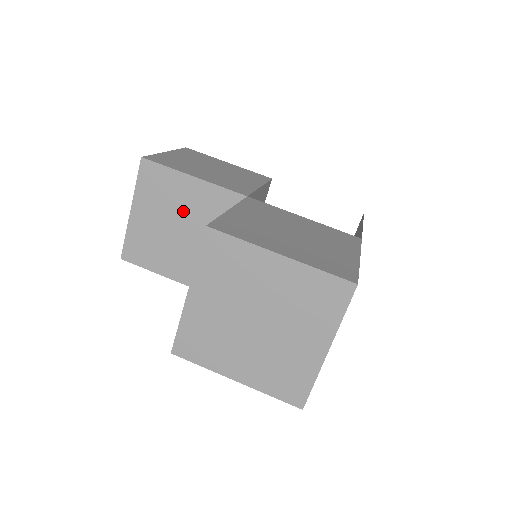
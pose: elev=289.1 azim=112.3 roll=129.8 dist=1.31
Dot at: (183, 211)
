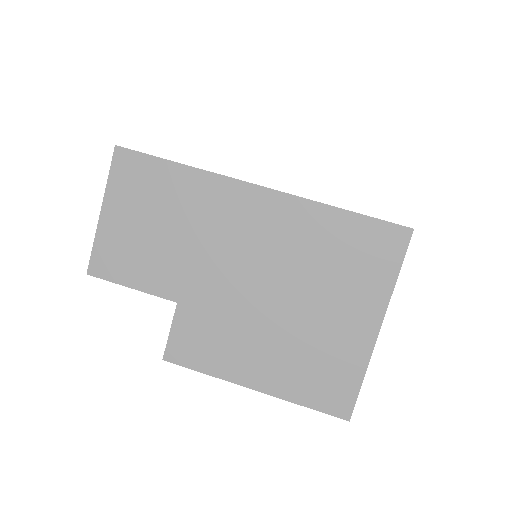
Dot at: (166, 206)
